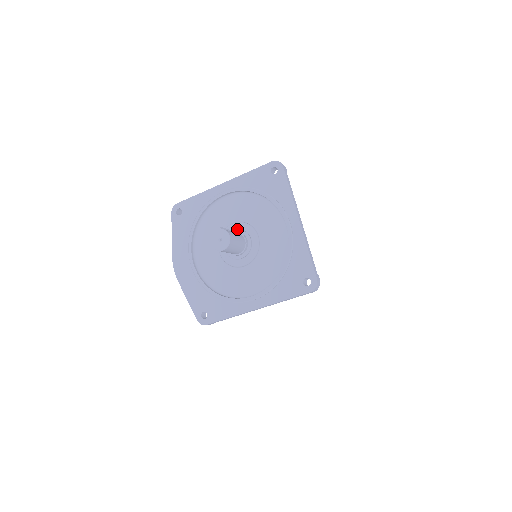
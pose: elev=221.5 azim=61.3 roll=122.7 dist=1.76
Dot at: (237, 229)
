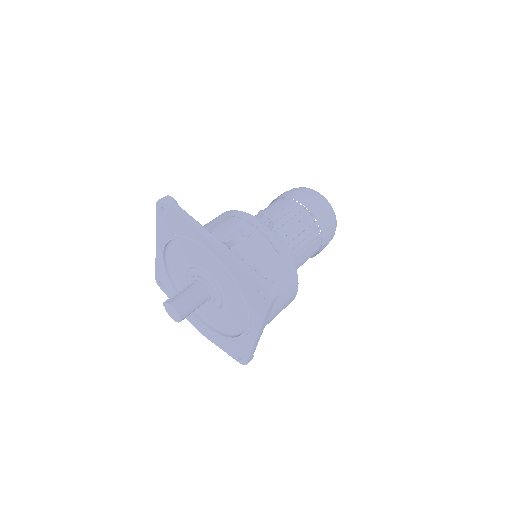
Dot at: (191, 278)
